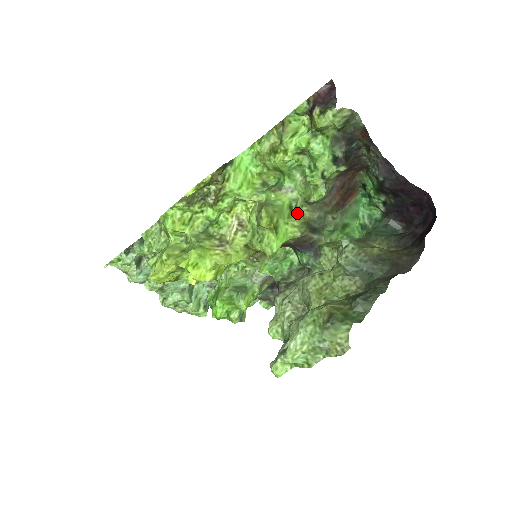
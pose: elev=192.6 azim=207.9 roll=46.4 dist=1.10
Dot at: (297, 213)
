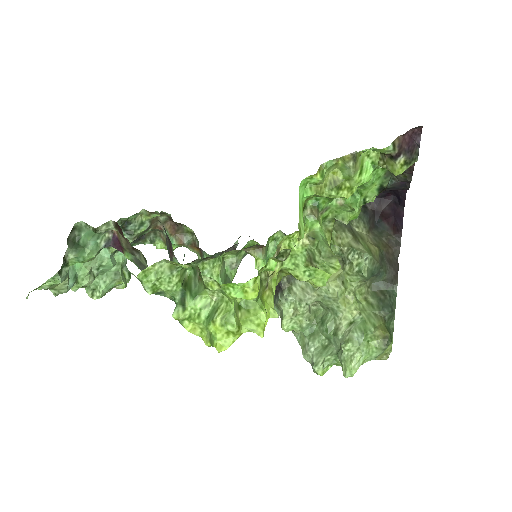
Dot at: (325, 229)
